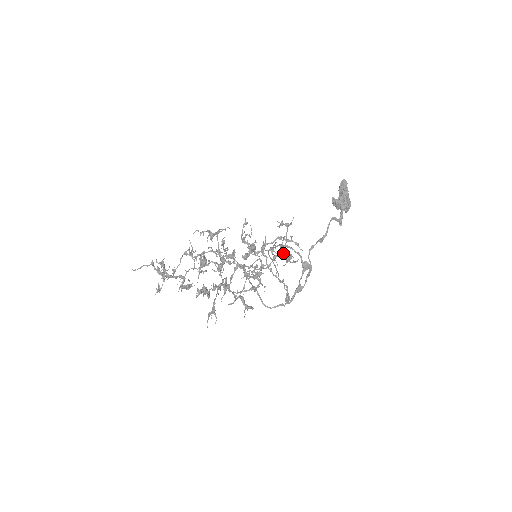
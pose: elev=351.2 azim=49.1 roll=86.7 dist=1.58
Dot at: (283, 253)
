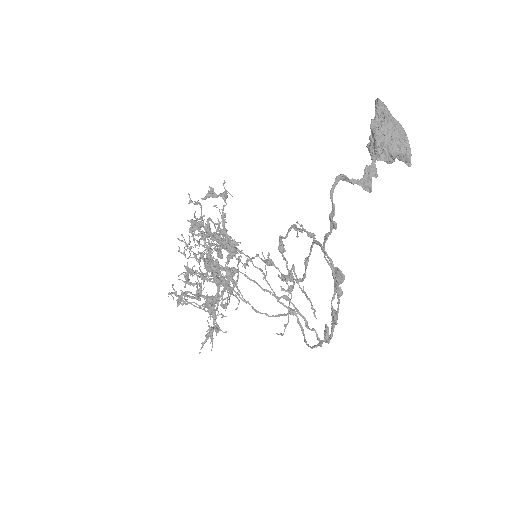
Dot at: (227, 243)
